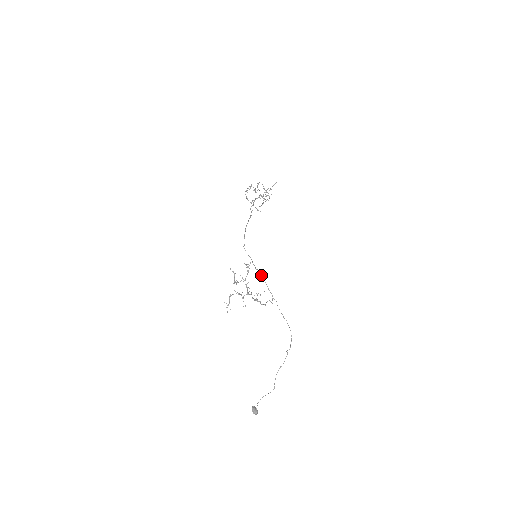
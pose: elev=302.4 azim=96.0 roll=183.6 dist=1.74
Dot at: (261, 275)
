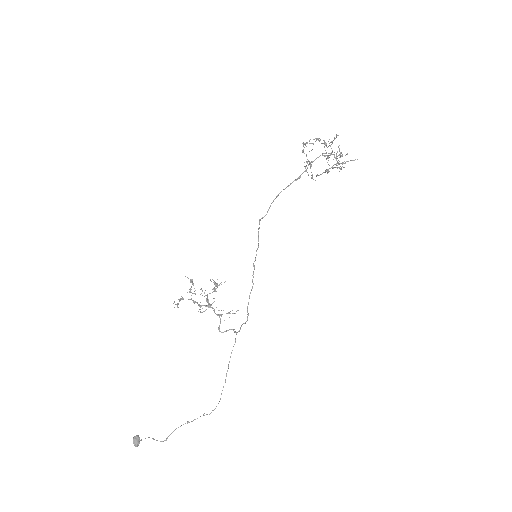
Dot at: (252, 280)
